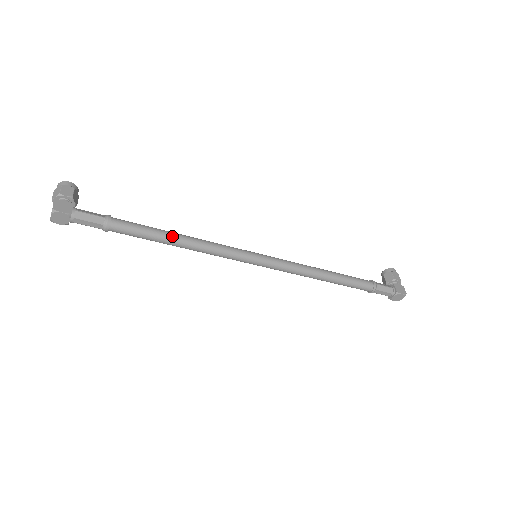
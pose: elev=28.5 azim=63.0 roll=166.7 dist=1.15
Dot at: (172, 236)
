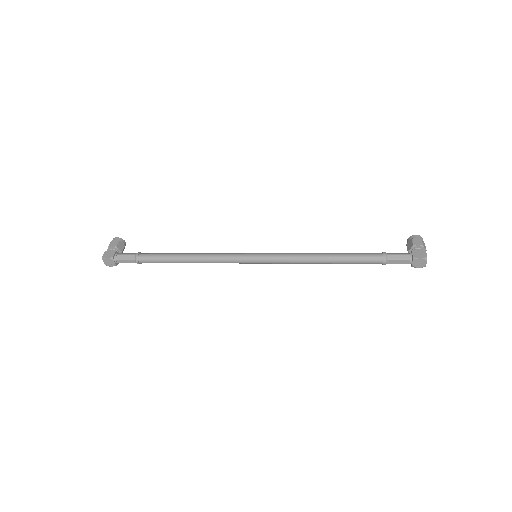
Dot at: (181, 256)
